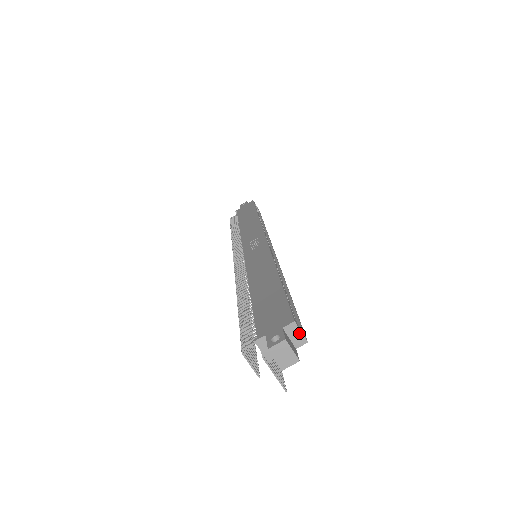
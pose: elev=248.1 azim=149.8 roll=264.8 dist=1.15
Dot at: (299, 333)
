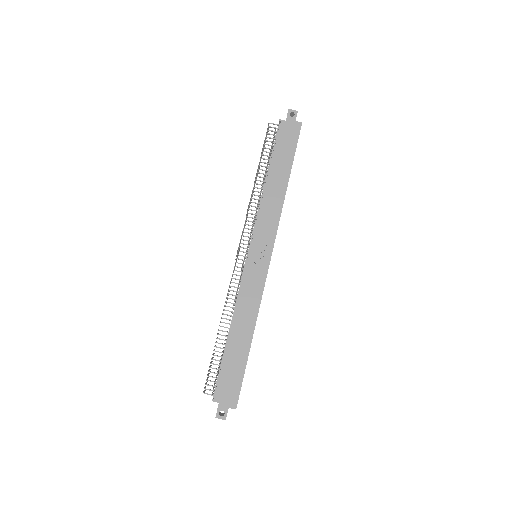
Dot at: occluded
